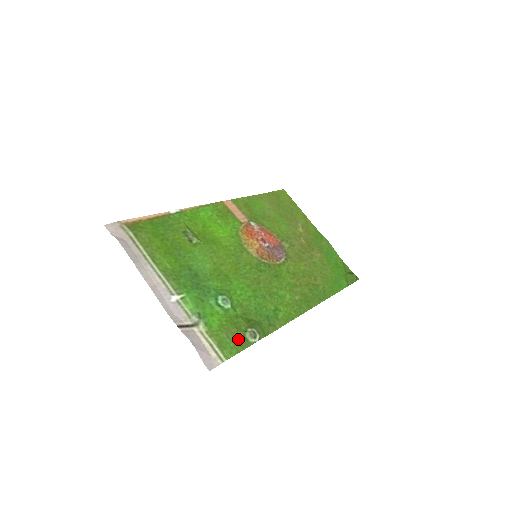
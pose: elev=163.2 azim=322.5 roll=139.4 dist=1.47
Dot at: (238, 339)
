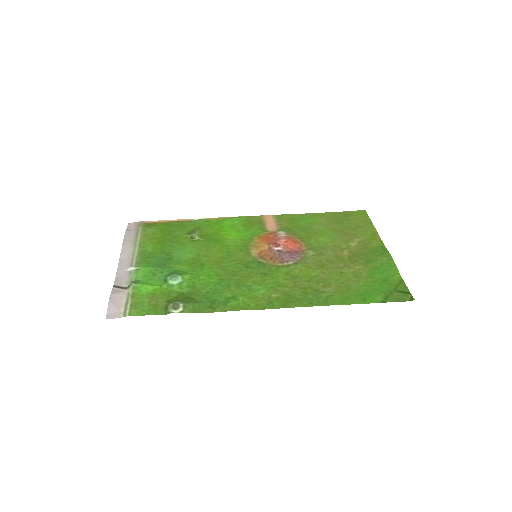
Dot at: (158, 307)
